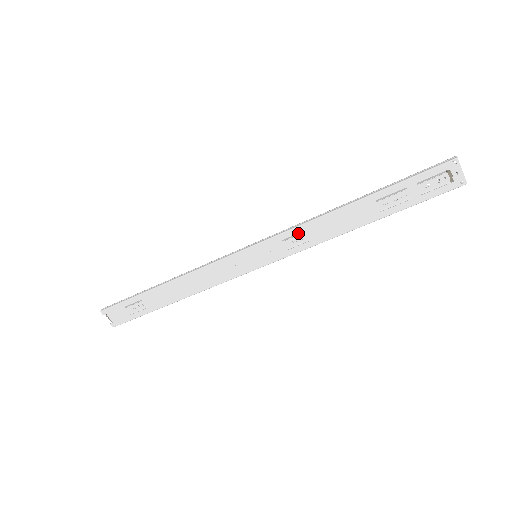
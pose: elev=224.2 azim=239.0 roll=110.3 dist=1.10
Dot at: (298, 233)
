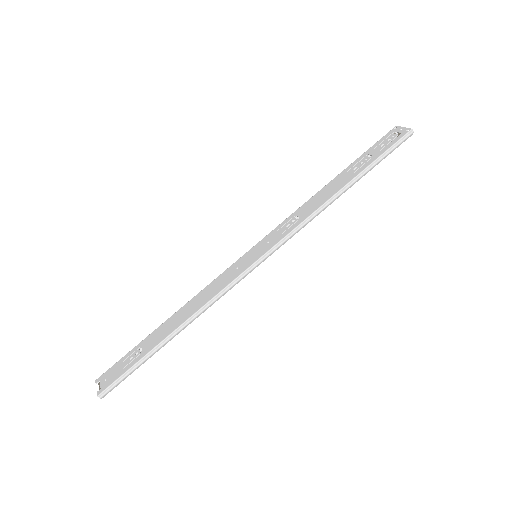
Dot at: (291, 221)
